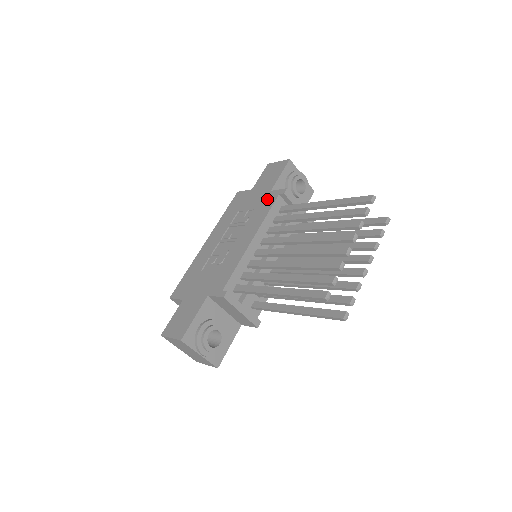
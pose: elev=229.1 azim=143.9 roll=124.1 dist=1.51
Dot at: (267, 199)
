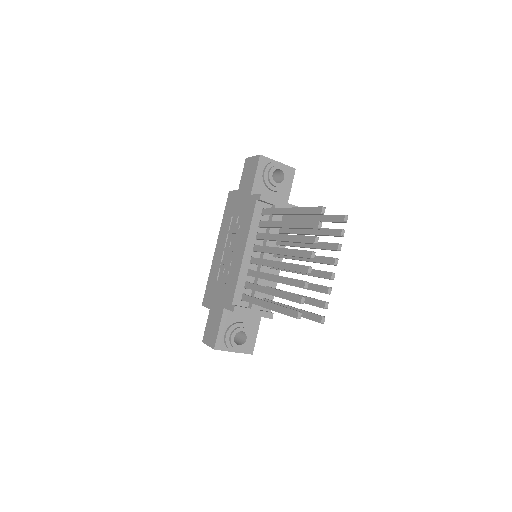
Dot at: (249, 205)
